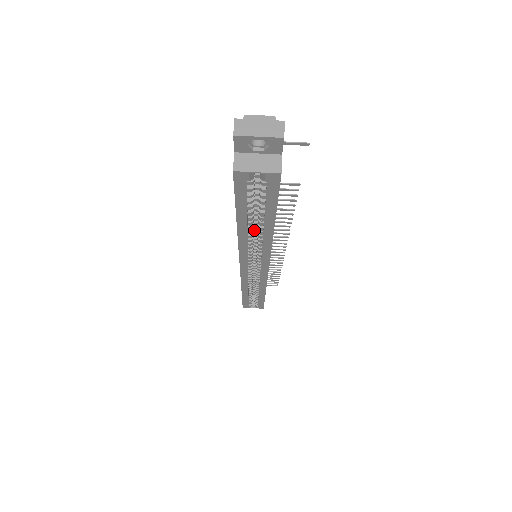
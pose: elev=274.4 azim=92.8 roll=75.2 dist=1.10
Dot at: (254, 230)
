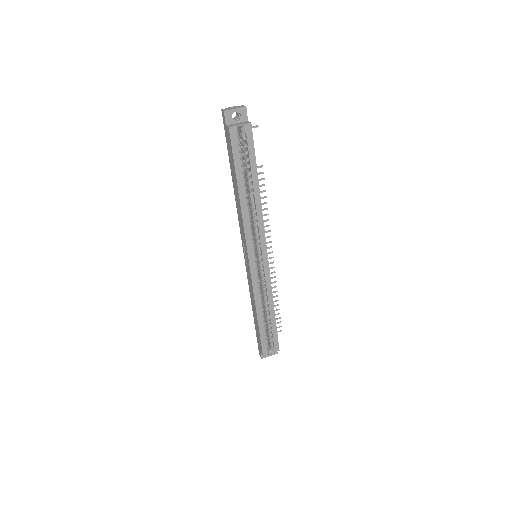
Dot at: occluded
